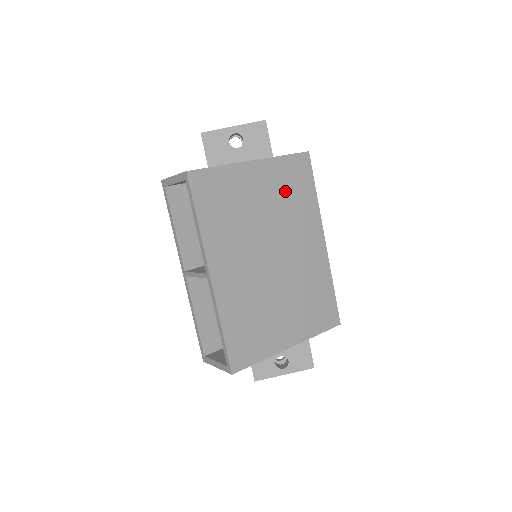
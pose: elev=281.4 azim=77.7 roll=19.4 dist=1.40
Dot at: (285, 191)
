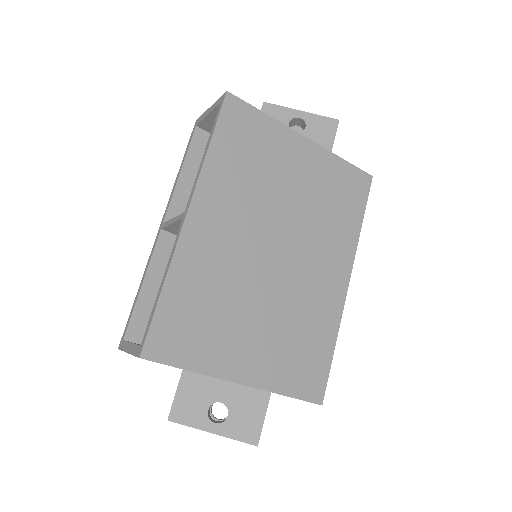
Dot at: (327, 194)
